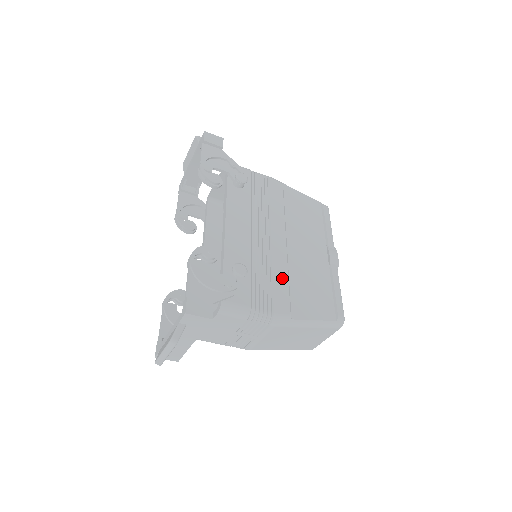
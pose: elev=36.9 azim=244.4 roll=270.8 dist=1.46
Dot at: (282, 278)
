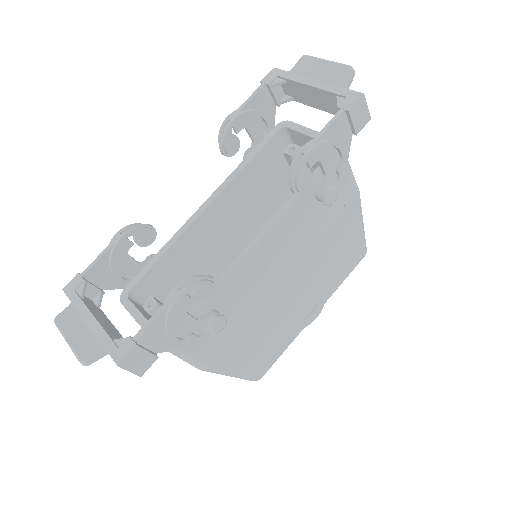
Dot at: (250, 328)
